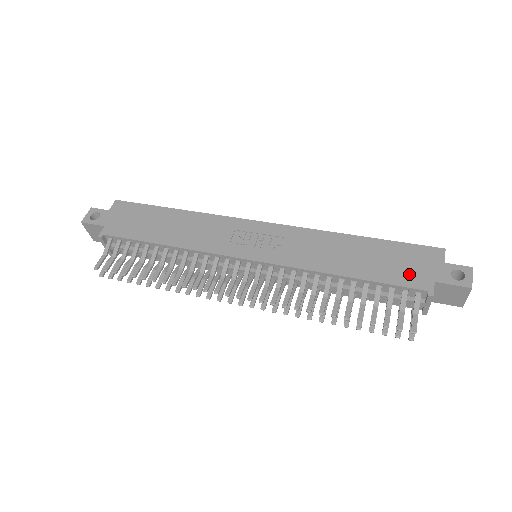
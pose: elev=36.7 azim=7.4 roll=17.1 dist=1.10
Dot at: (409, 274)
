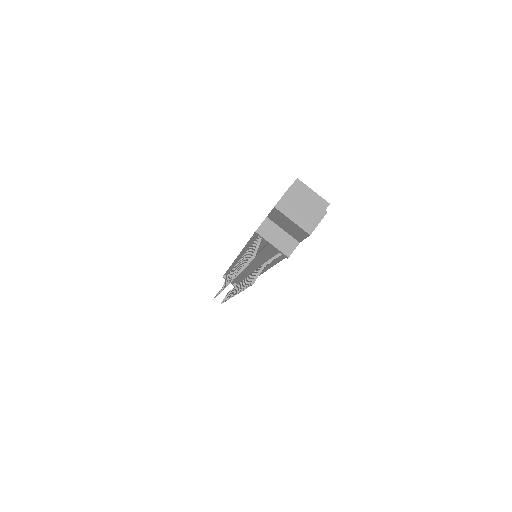
Dot at: occluded
